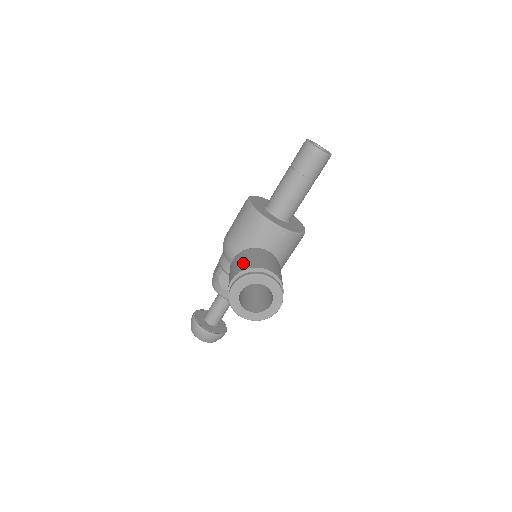
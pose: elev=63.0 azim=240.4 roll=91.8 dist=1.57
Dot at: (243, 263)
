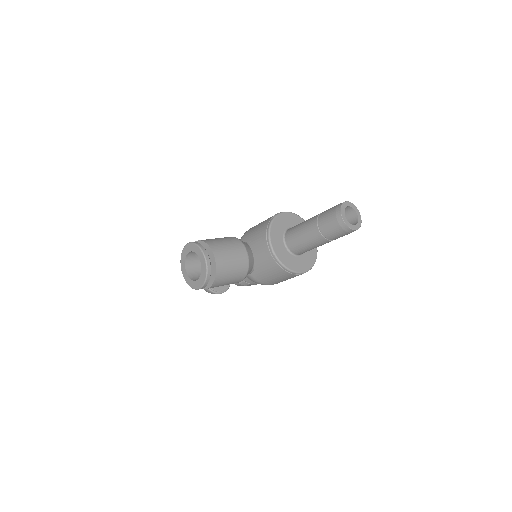
Dot at: (214, 239)
